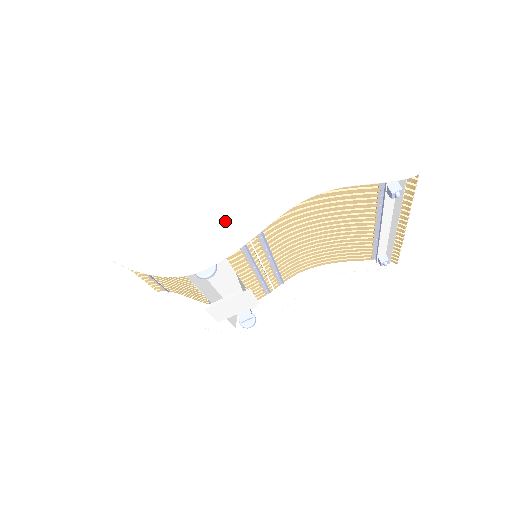
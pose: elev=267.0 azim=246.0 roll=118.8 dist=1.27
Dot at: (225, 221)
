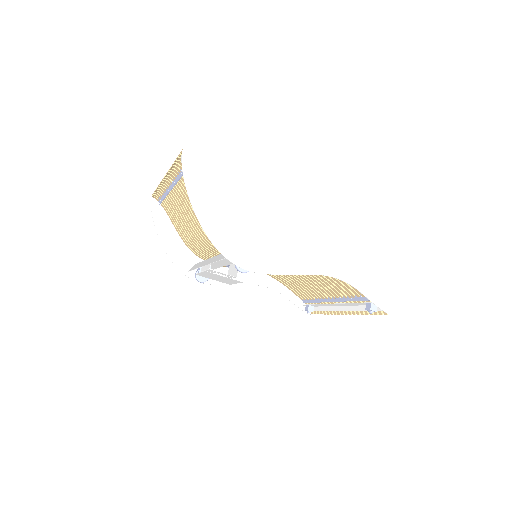
Dot at: (281, 248)
